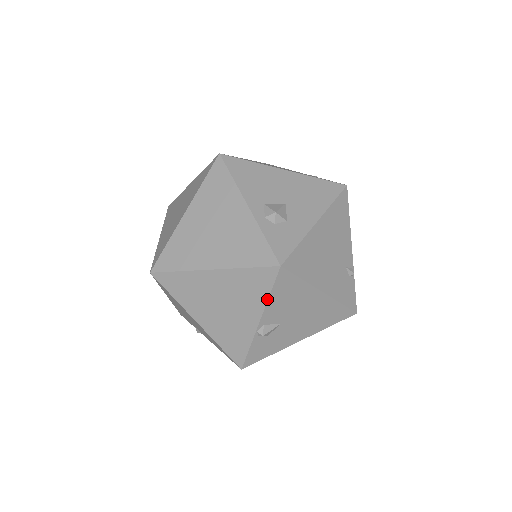
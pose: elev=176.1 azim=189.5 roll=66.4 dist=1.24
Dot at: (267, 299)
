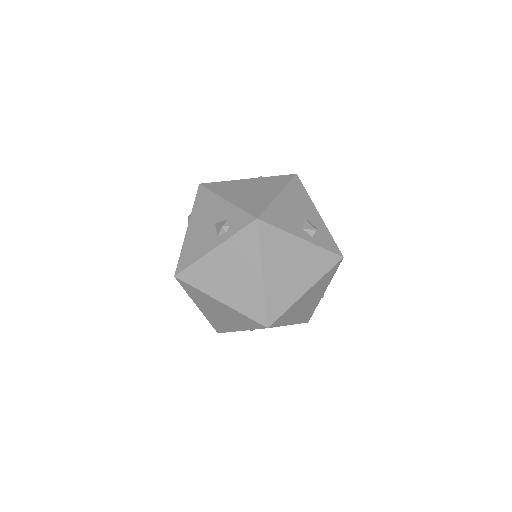
Dot at: occluded
